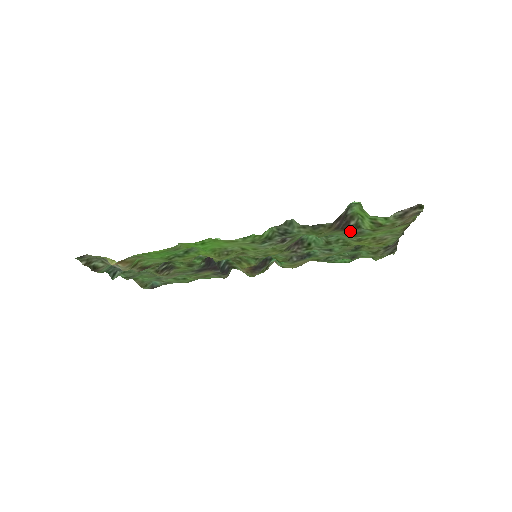
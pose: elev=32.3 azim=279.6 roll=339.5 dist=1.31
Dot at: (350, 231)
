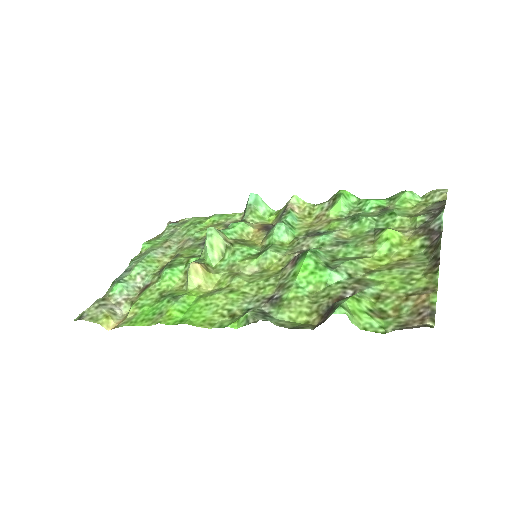
Dot at: (351, 286)
